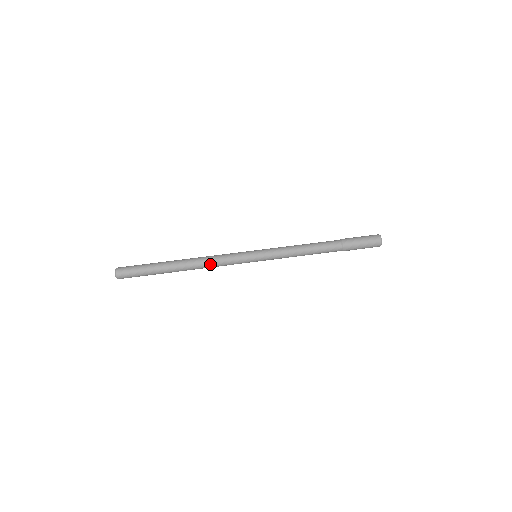
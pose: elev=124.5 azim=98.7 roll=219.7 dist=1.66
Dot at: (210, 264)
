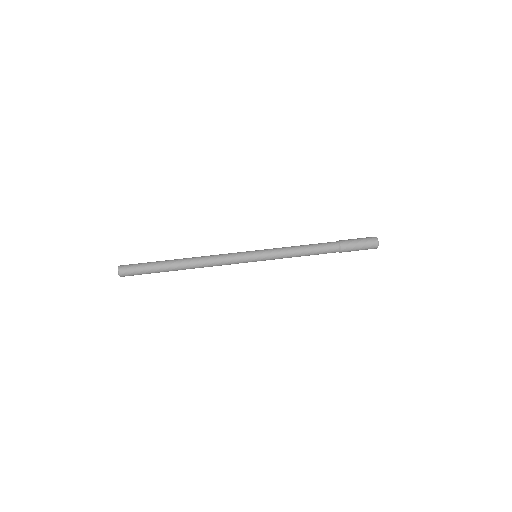
Dot at: (211, 260)
